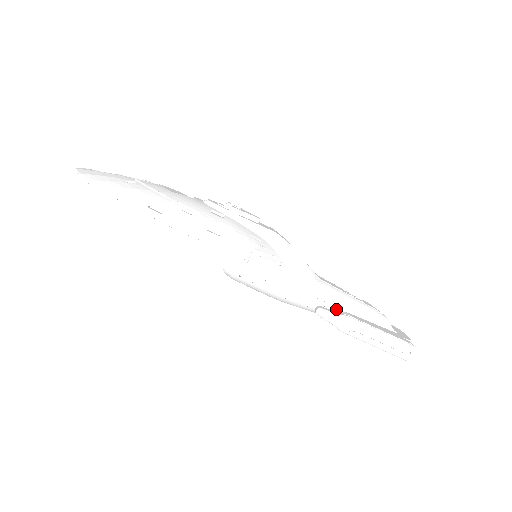
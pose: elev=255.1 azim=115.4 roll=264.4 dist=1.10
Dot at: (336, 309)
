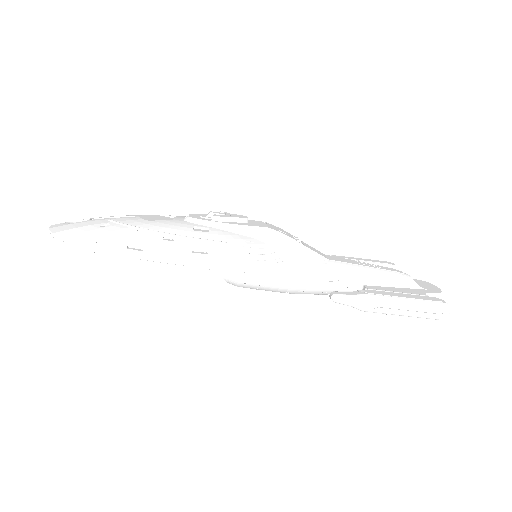
Dot at: (353, 286)
